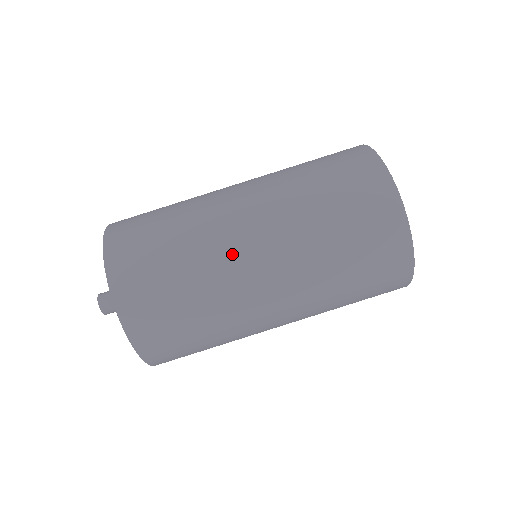
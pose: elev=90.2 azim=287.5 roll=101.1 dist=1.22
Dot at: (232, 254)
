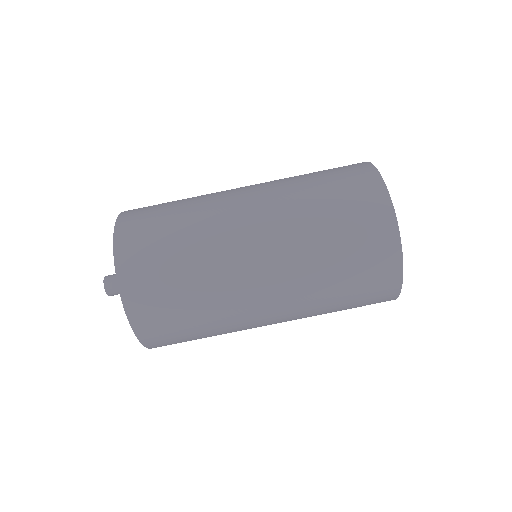
Dot at: (226, 214)
